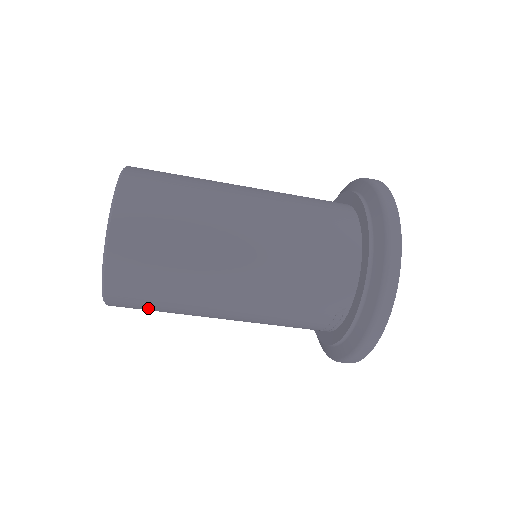
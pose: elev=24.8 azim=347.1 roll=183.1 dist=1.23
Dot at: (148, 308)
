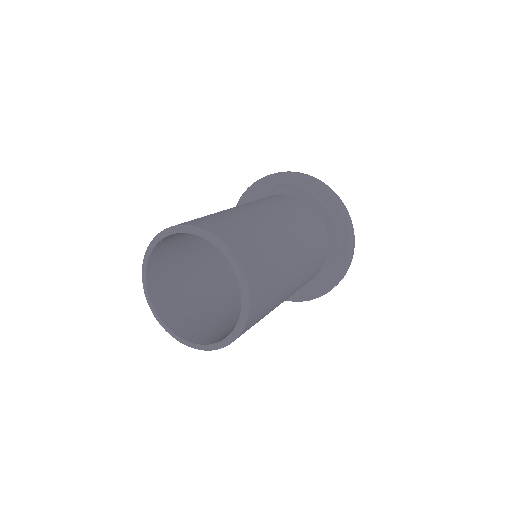
Dot at: occluded
